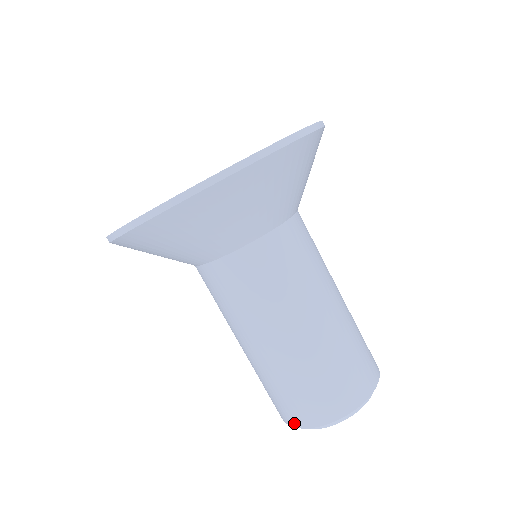
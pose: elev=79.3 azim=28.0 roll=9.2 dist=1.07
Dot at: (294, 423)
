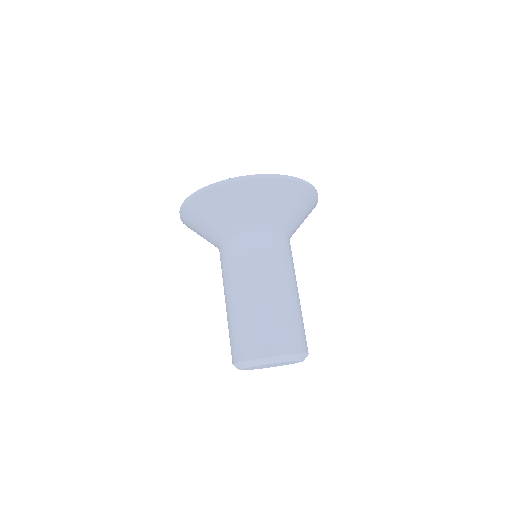
Dot at: (238, 358)
